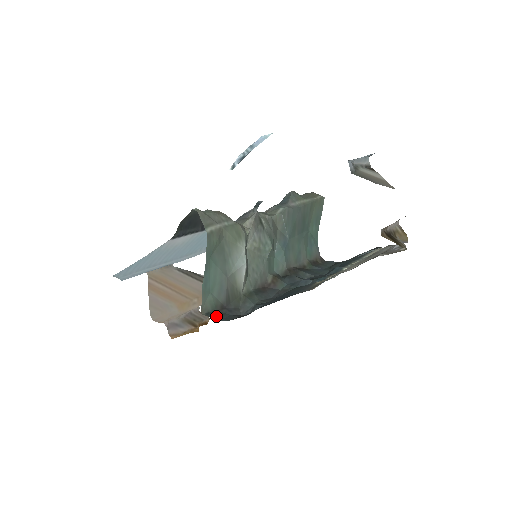
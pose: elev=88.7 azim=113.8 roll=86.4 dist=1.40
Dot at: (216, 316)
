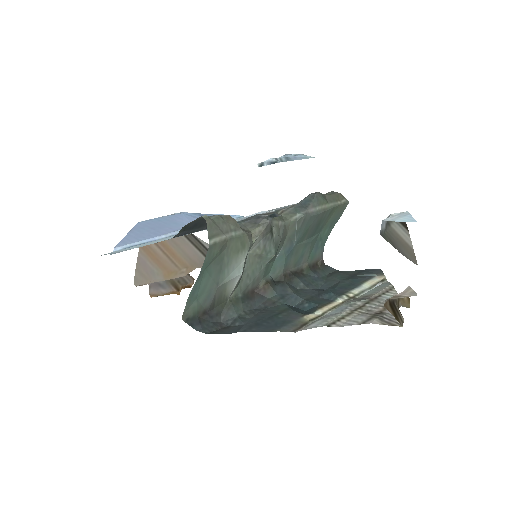
Dot at: (195, 324)
